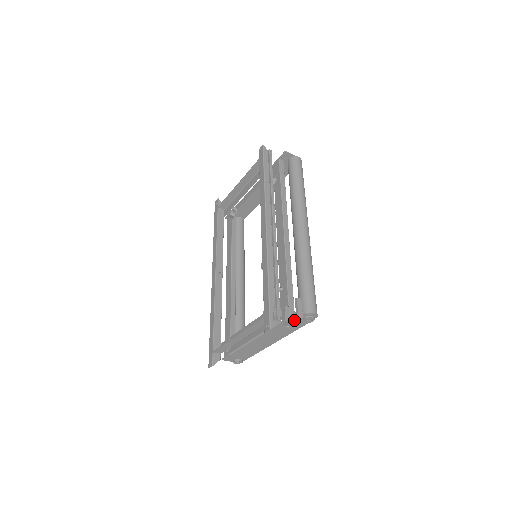
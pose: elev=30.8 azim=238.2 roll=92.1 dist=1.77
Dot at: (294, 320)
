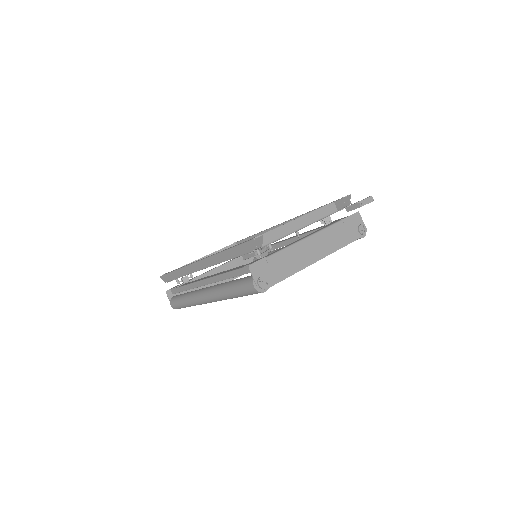
Dot at: (368, 197)
